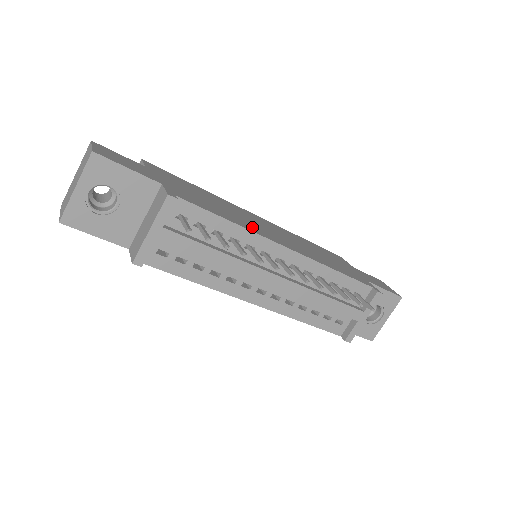
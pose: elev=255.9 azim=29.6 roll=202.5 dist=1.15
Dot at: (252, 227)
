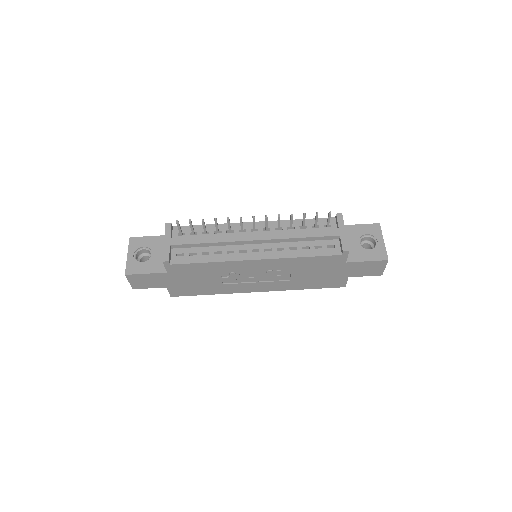
Dot at: occluded
